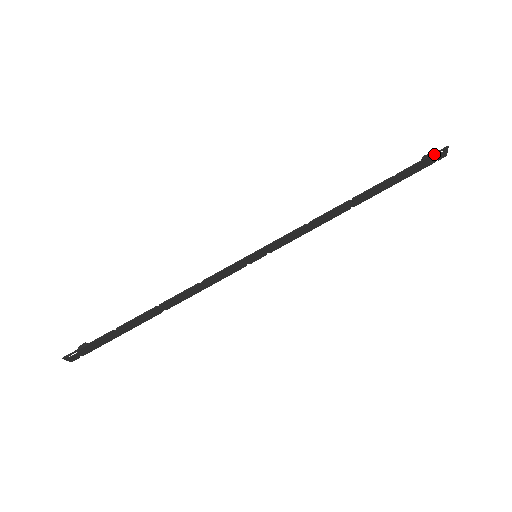
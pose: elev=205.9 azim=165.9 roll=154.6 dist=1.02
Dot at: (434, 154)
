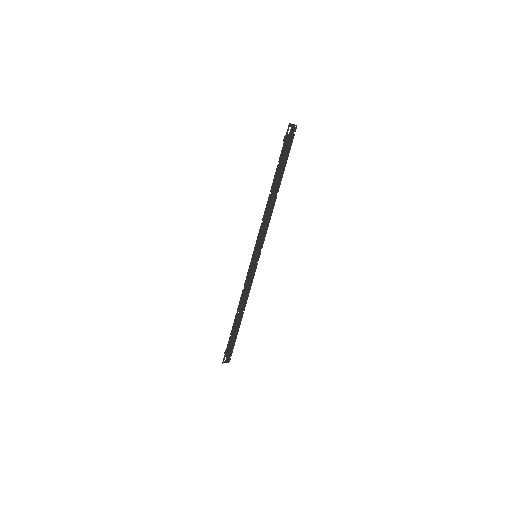
Dot at: (286, 134)
